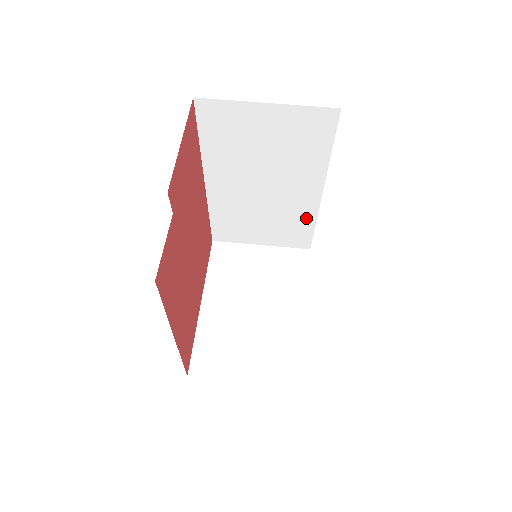
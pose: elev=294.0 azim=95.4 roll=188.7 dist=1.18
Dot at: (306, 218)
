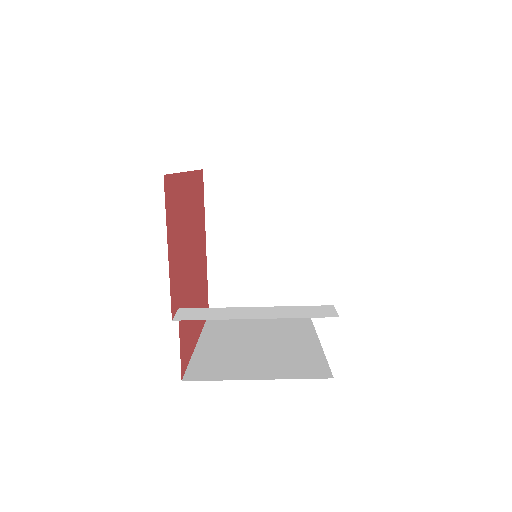
Dot at: occluded
